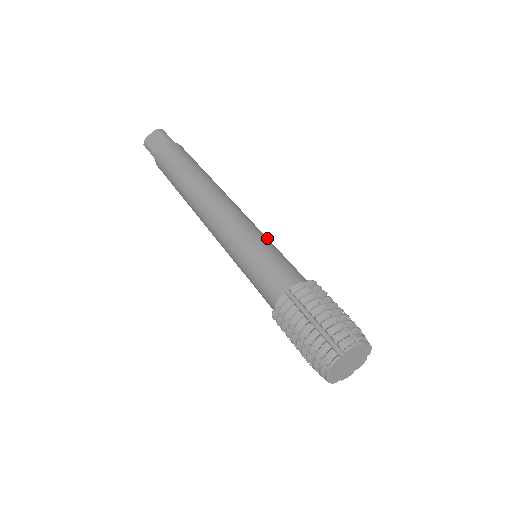
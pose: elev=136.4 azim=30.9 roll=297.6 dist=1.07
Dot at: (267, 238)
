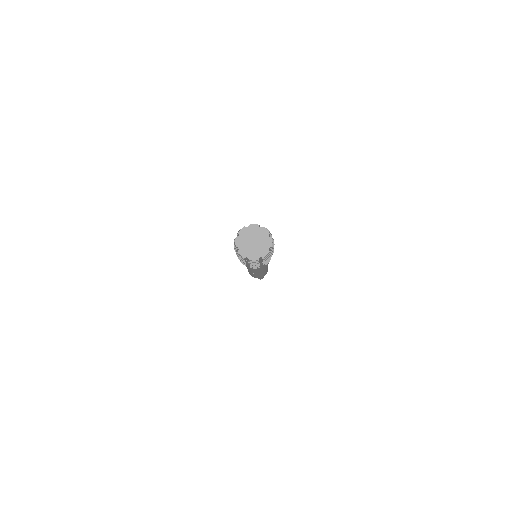
Dot at: occluded
